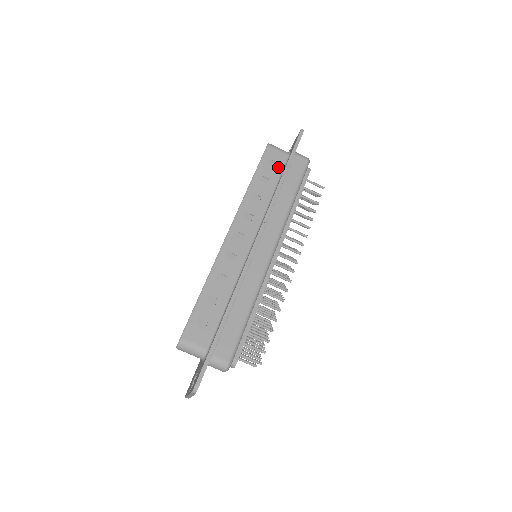
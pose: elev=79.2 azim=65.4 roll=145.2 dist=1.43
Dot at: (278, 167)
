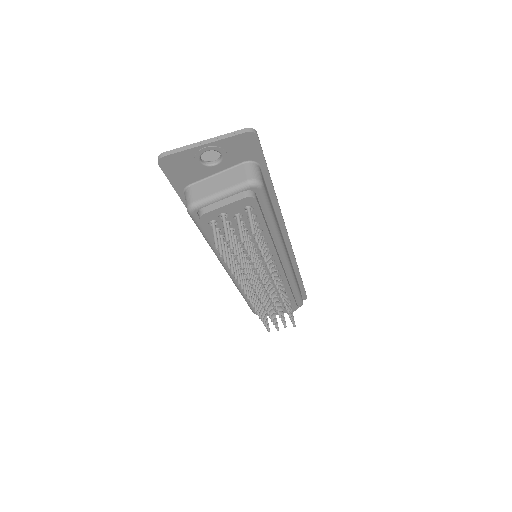
Dot at: occluded
